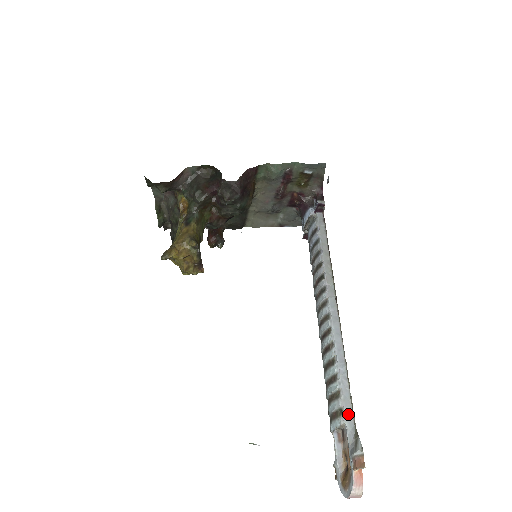
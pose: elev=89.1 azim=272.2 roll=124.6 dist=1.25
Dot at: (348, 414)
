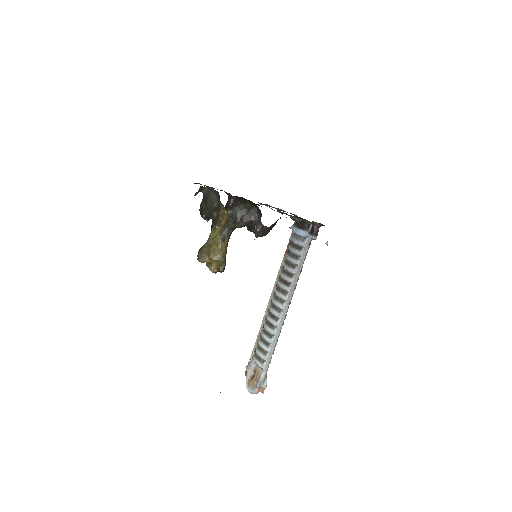
Dot at: (266, 365)
